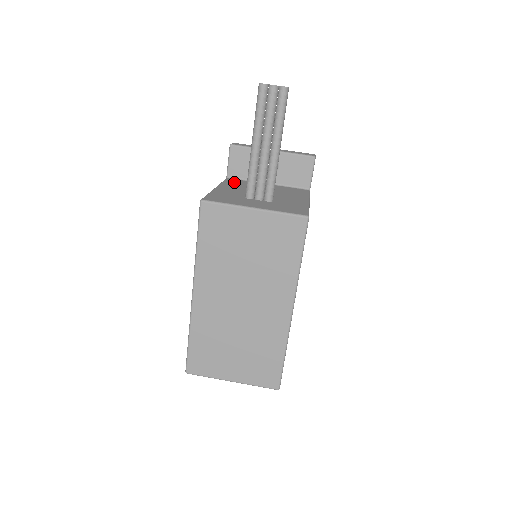
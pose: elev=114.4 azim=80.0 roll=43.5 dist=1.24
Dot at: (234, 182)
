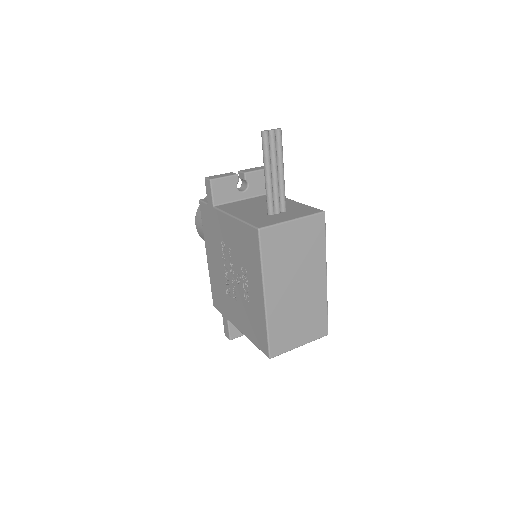
Dot at: (228, 208)
